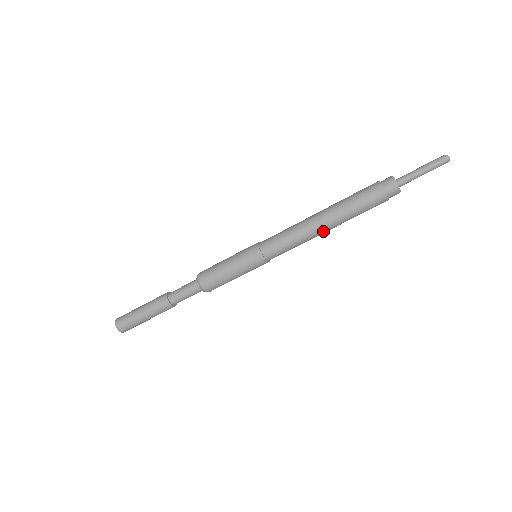
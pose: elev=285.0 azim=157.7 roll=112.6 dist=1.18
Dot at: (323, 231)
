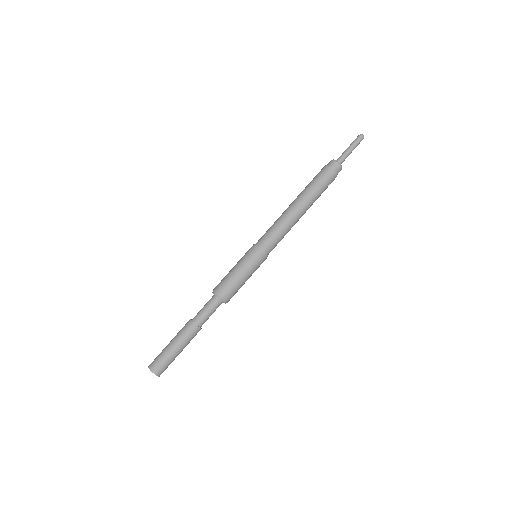
Dot at: (300, 214)
